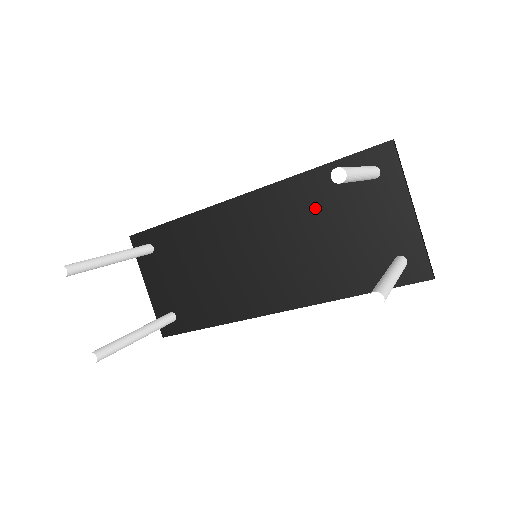
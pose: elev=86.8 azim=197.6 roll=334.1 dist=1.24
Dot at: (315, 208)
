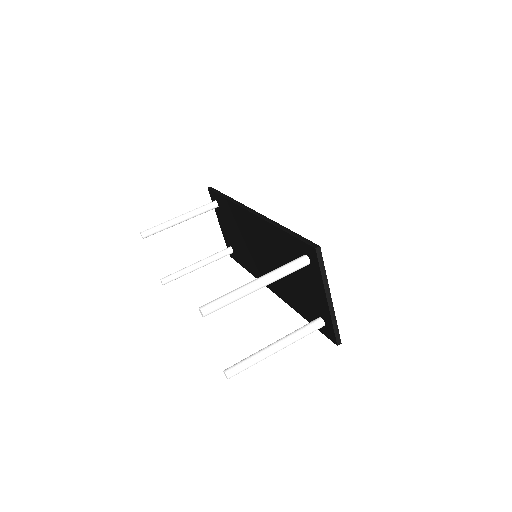
Dot at: (282, 252)
